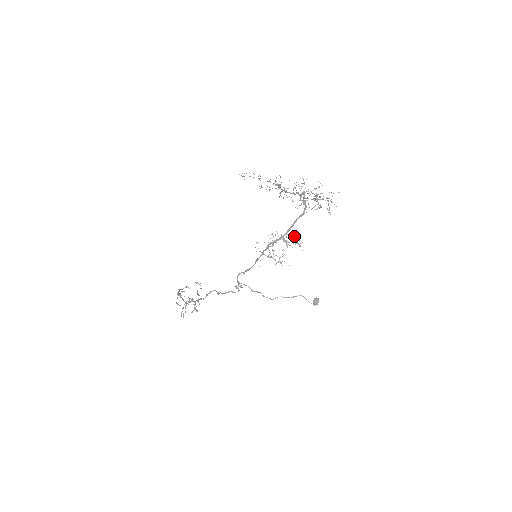
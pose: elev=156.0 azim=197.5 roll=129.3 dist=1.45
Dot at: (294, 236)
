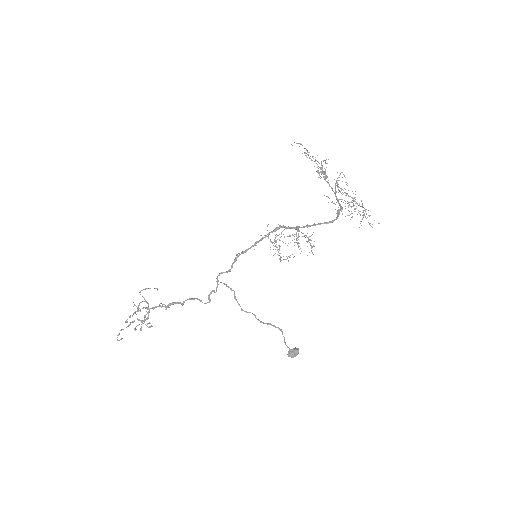
Dot at: (310, 240)
